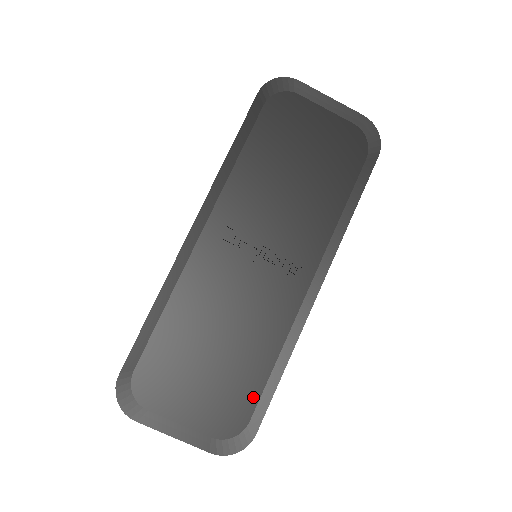
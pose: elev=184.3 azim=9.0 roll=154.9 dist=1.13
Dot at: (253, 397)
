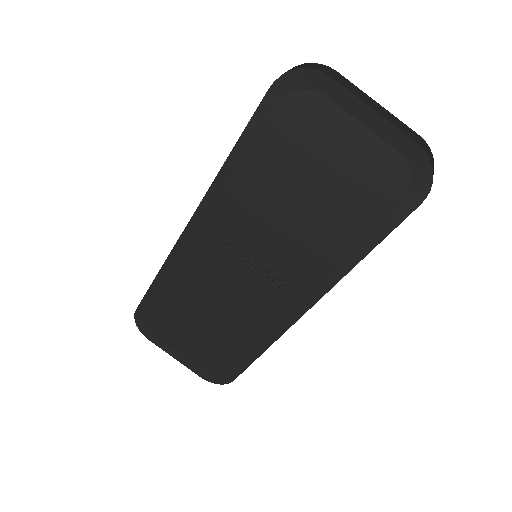
Dot at: (234, 360)
